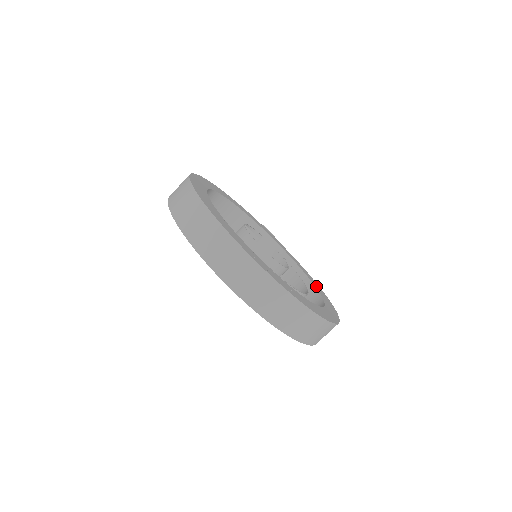
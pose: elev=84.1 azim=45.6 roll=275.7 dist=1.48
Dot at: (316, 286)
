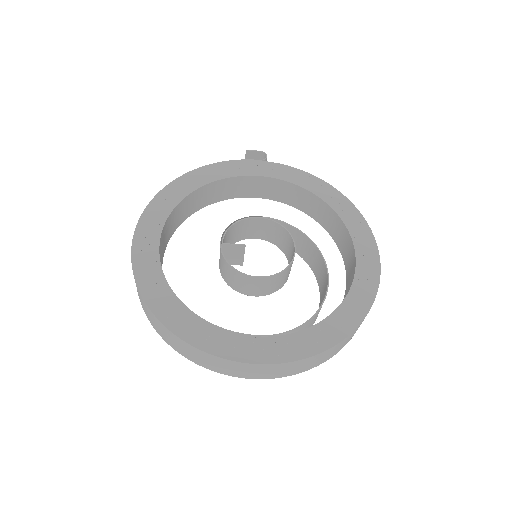
Dot at: (341, 210)
